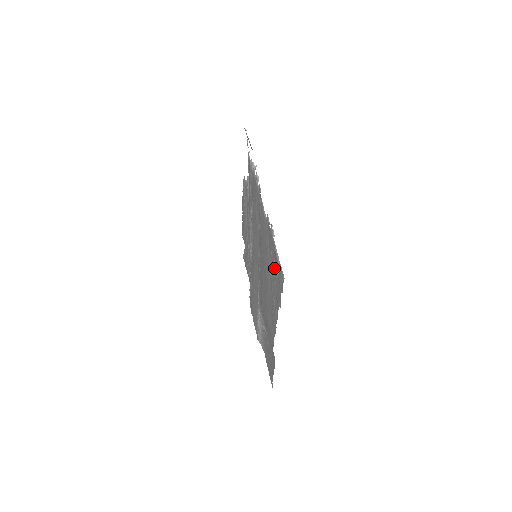
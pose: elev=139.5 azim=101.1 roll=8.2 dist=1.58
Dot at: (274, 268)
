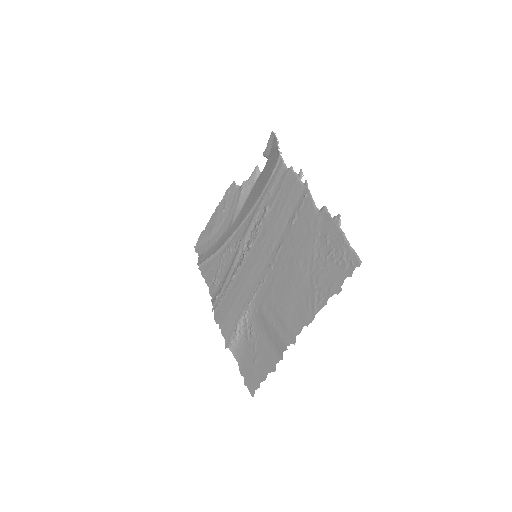
Dot at: (331, 256)
